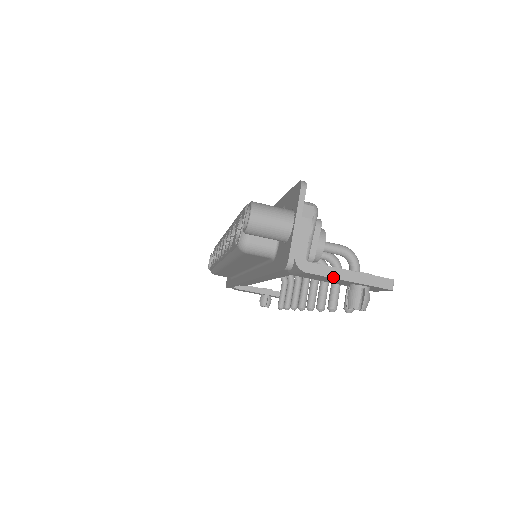
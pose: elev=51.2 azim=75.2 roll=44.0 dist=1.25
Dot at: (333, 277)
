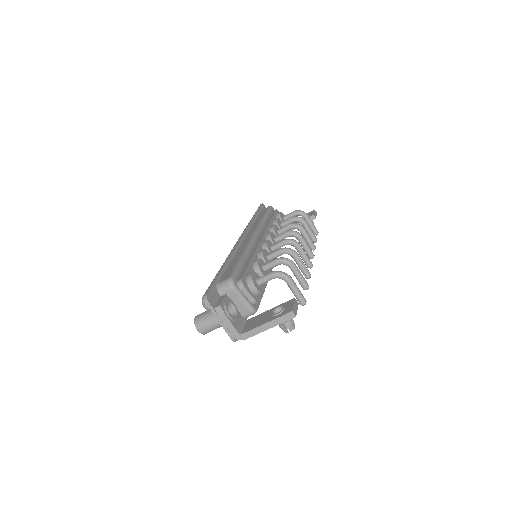
Dot at: occluded
